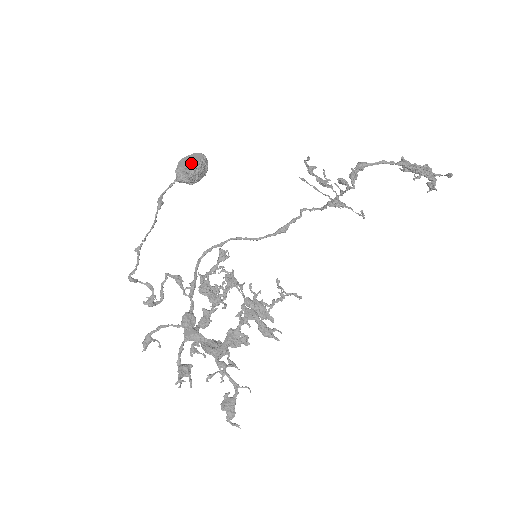
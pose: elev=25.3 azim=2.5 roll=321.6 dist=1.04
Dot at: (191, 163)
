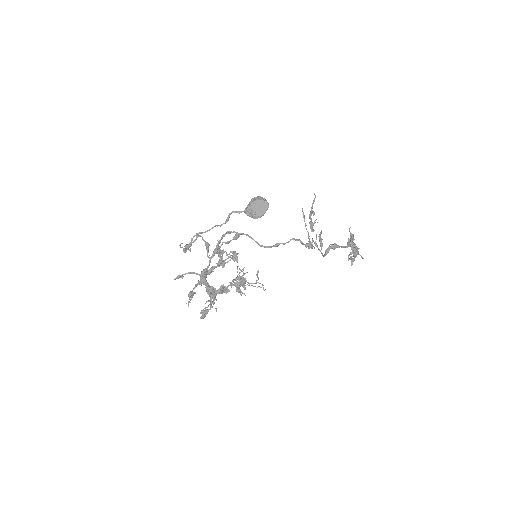
Dot at: (260, 211)
